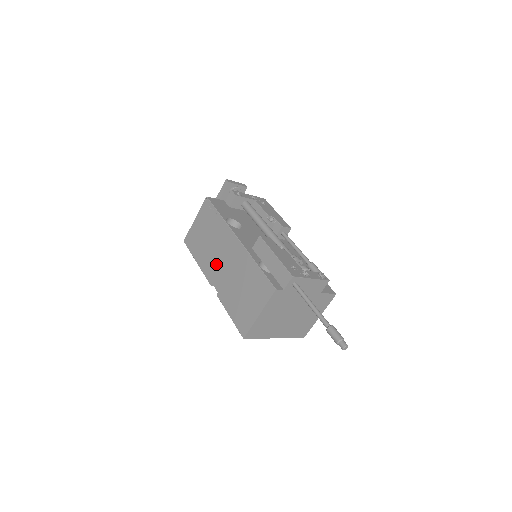
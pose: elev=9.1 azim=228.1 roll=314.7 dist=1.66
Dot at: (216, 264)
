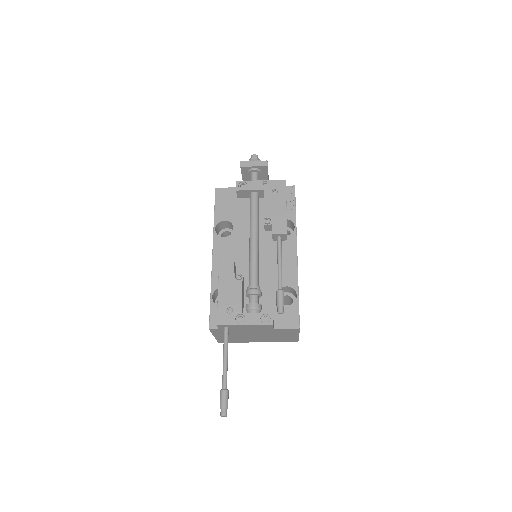
Dot at: occluded
